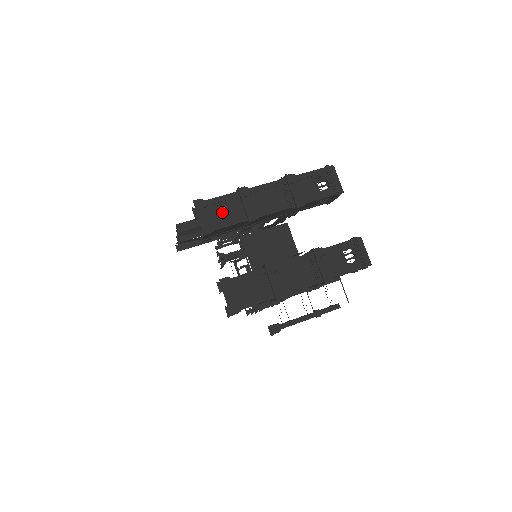
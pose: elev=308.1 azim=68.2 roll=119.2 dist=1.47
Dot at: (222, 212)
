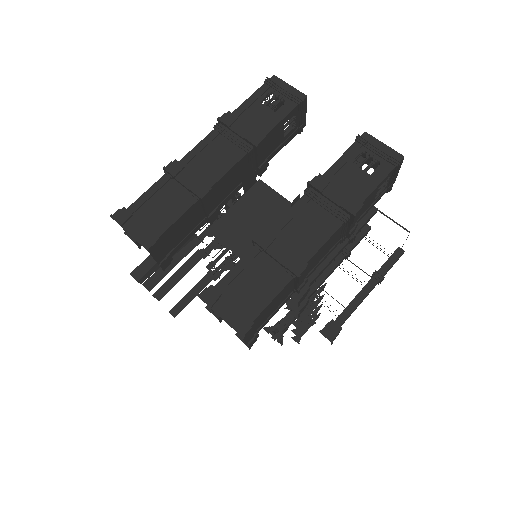
Dot at: (158, 209)
